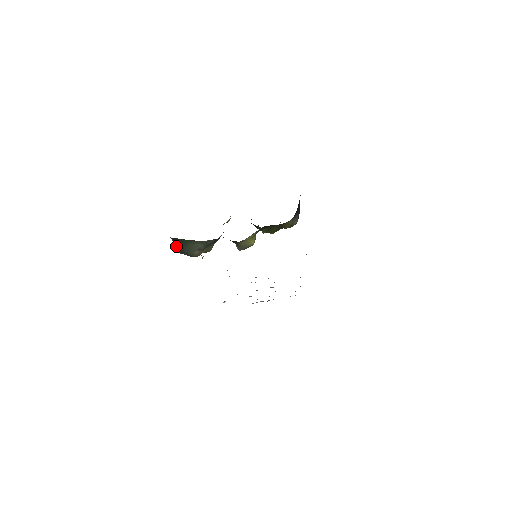
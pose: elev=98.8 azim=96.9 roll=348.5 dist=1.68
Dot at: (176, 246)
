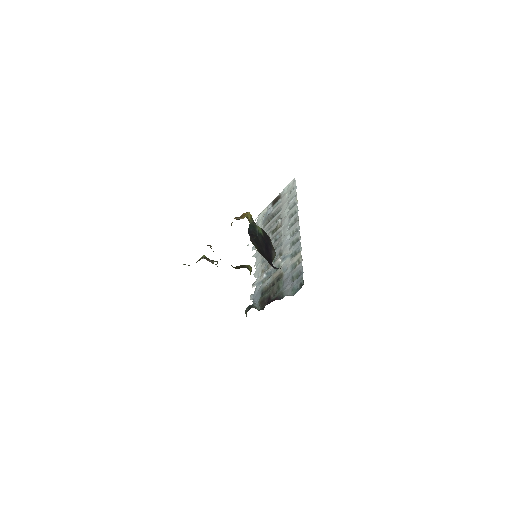
Dot at: occluded
